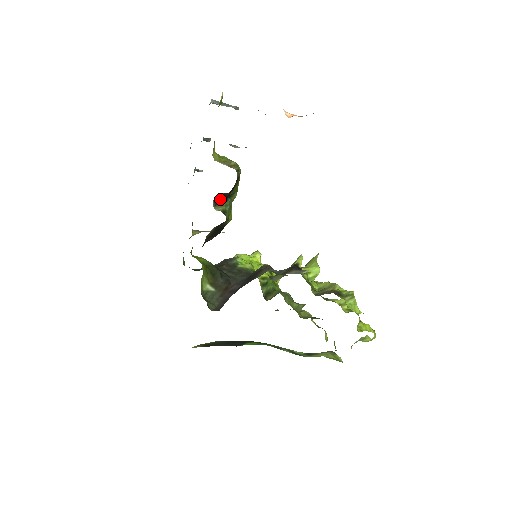
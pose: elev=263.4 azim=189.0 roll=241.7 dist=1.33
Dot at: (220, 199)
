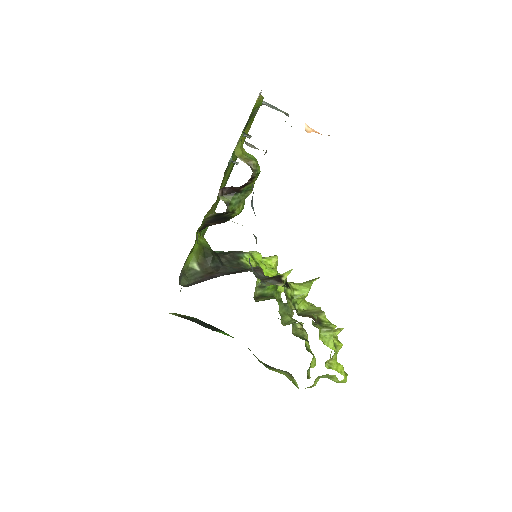
Dot at: (229, 191)
